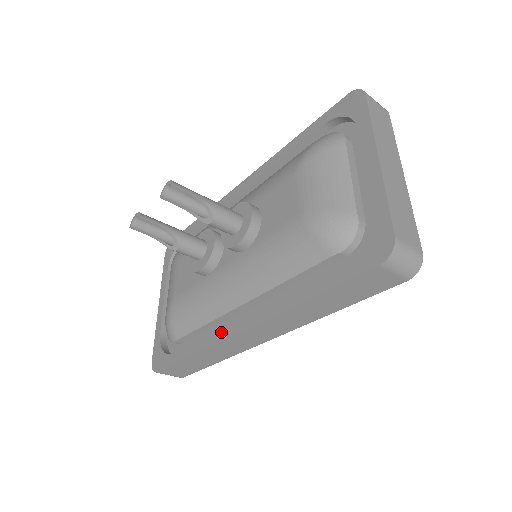
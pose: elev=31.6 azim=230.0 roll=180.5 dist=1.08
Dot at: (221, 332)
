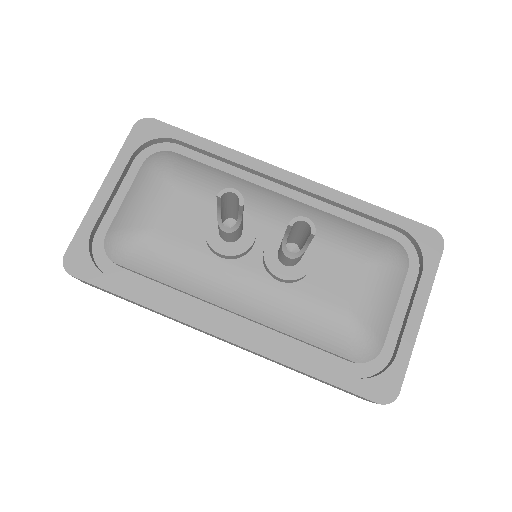
Dot at: (196, 317)
